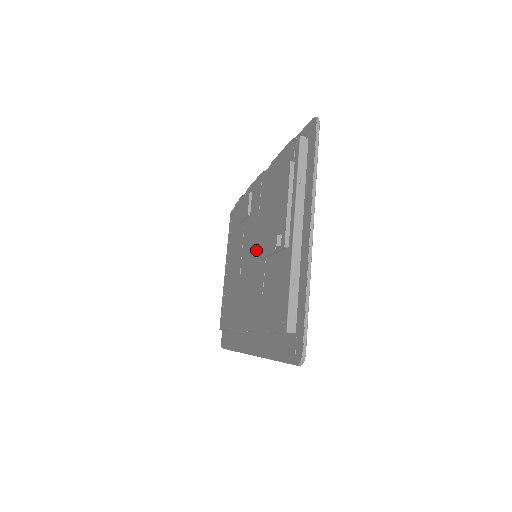
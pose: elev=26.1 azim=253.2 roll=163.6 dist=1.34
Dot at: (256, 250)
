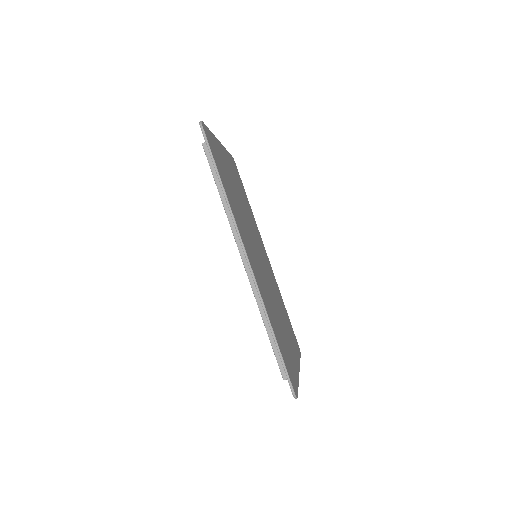
Dot at: occluded
